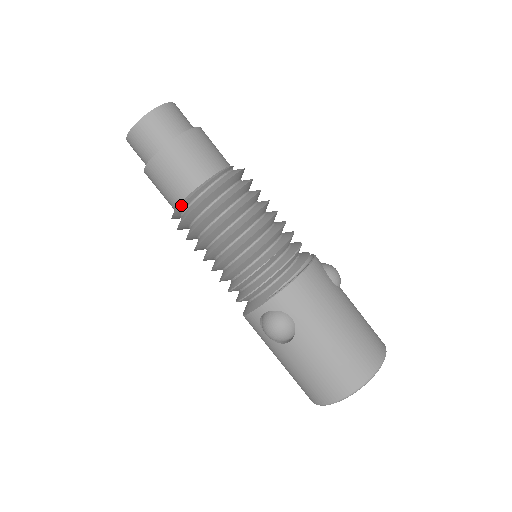
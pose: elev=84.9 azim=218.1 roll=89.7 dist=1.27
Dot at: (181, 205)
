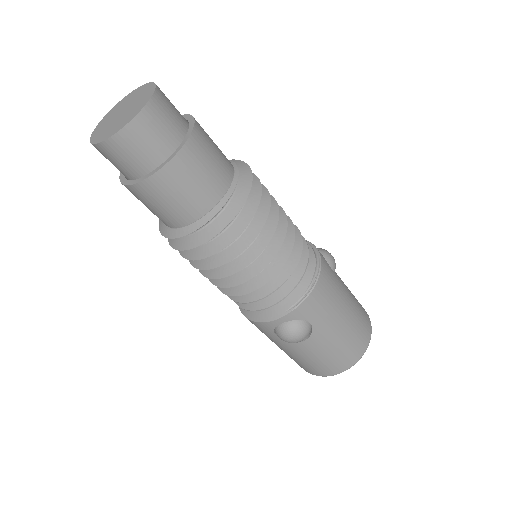
Dot at: occluded
